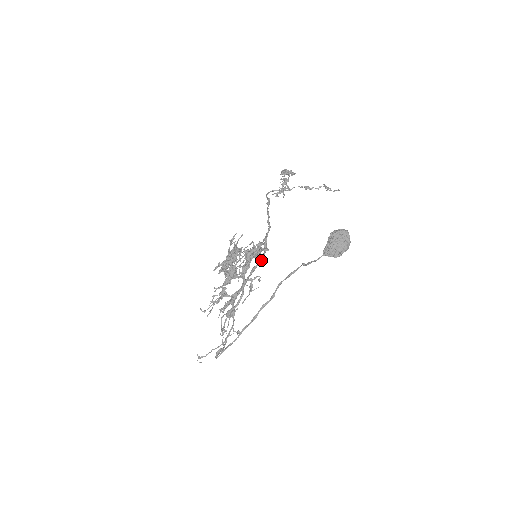
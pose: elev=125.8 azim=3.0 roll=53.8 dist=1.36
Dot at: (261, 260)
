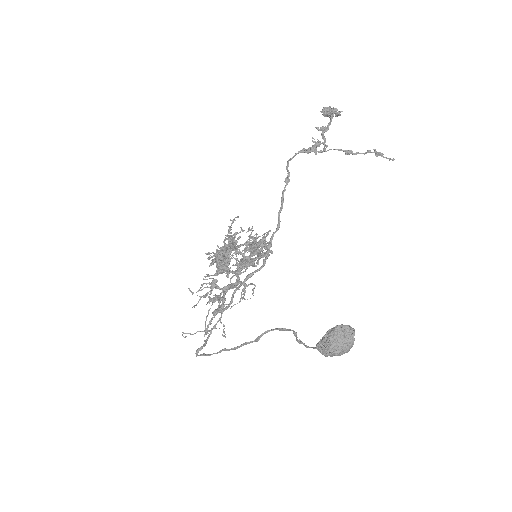
Dot at: (259, 269)
